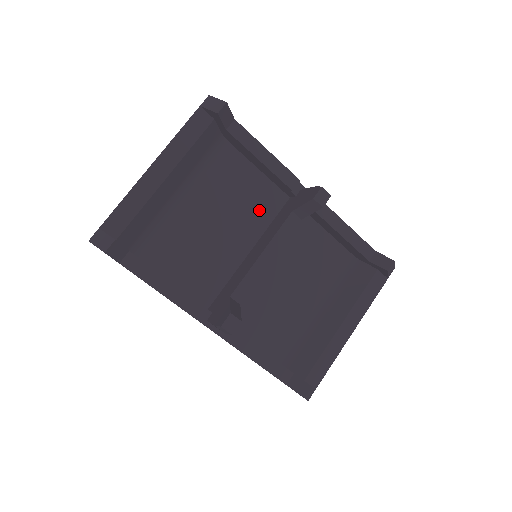
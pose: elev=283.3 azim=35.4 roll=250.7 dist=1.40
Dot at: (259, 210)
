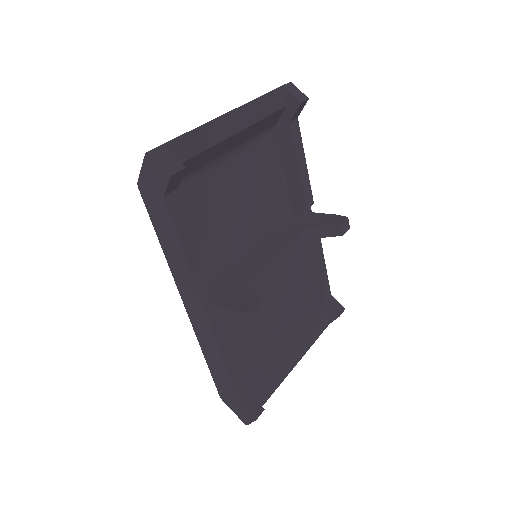
Dot at: (271, 213)
